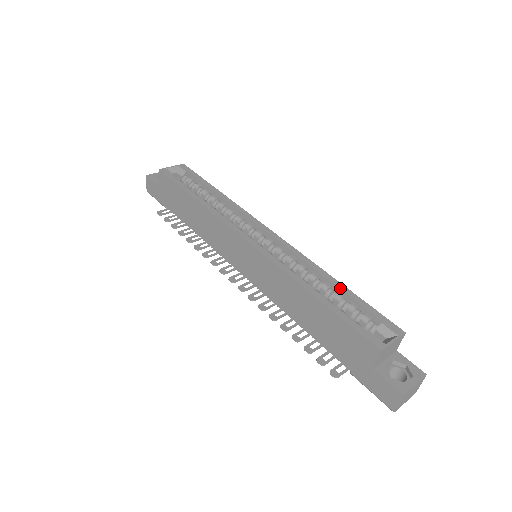
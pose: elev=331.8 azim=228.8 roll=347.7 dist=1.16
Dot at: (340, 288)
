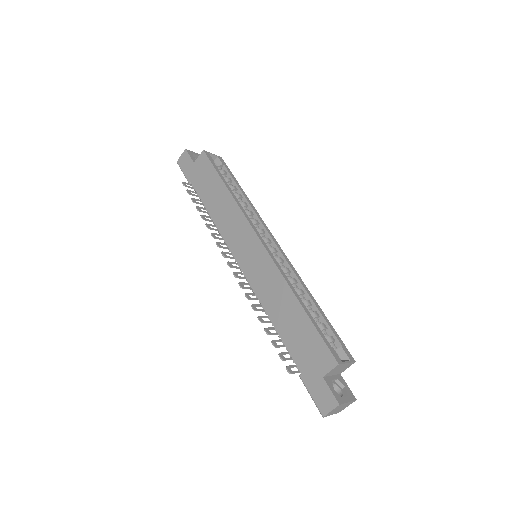
Dot at: (318, 309)
